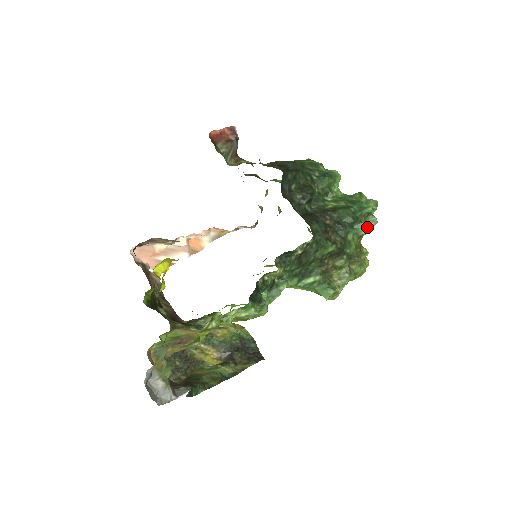
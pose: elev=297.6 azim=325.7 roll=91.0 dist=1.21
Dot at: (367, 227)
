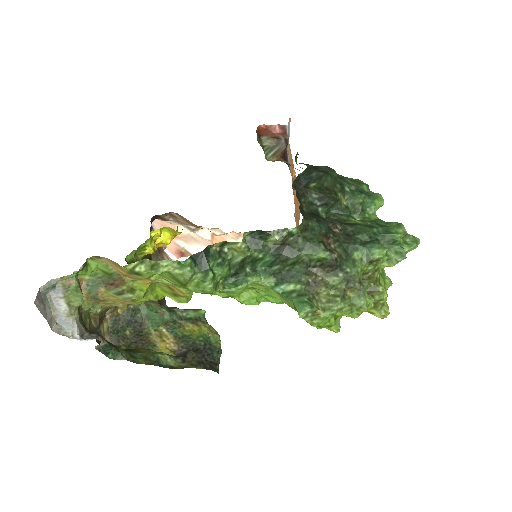
Dot at: (382, 250)
